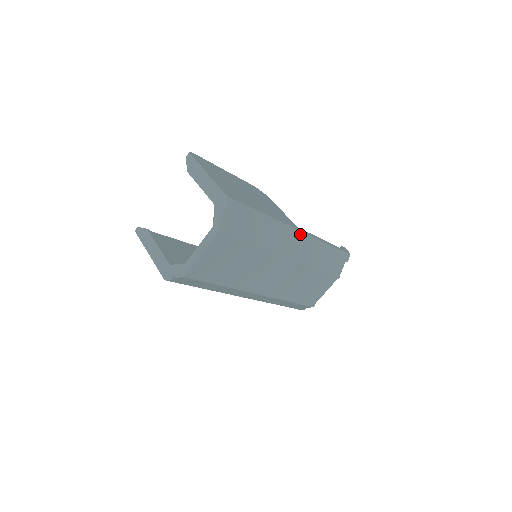
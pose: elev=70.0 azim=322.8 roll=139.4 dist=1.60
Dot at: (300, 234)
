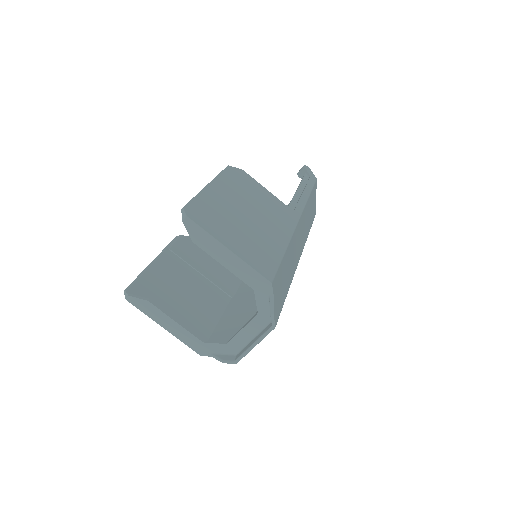
Dot at: (300, 222)
